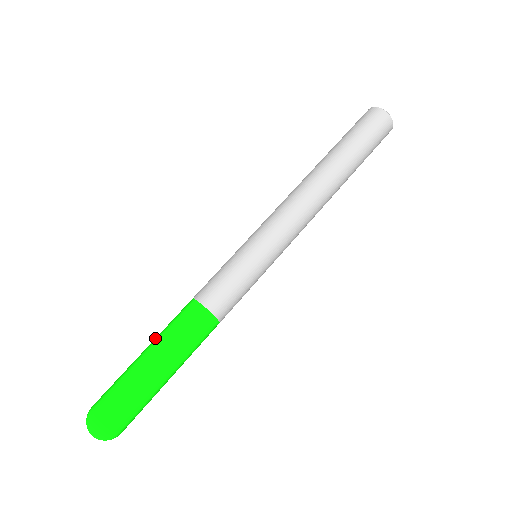
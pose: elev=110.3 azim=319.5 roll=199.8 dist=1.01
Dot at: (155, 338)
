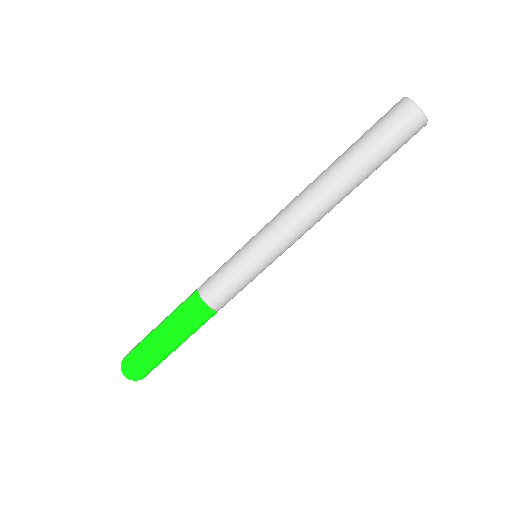
Dot at: (171, 327)
